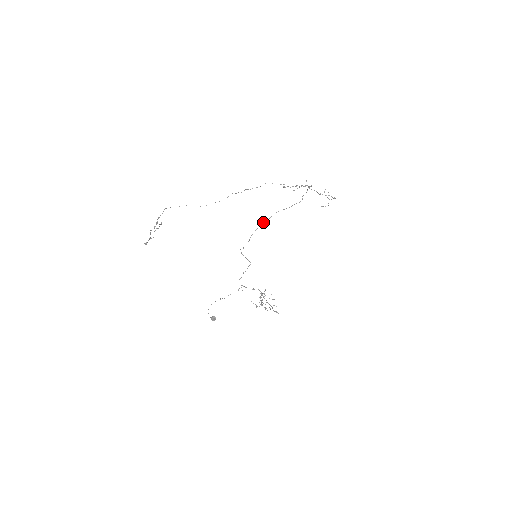
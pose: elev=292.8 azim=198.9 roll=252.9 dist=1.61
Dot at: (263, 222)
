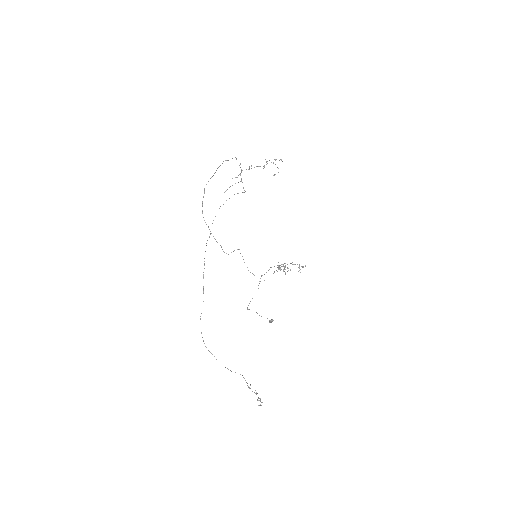
Dot at: (202, 202)
